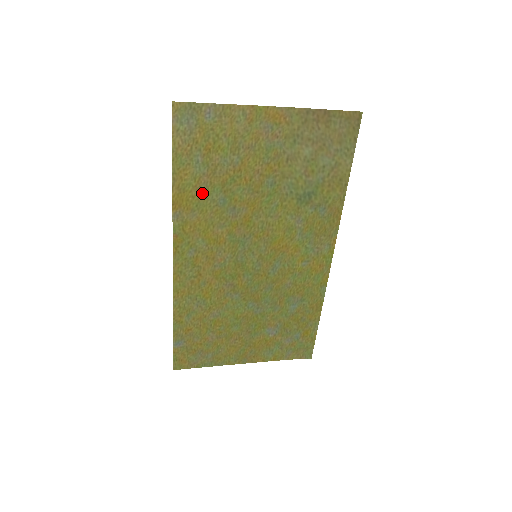
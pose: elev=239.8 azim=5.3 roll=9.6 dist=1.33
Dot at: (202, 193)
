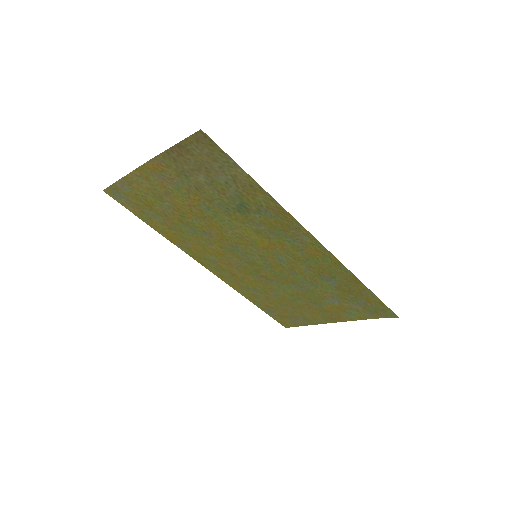
Dot at: (177, 230)
